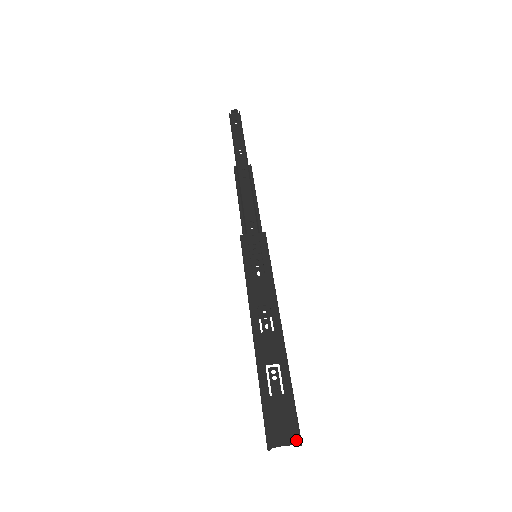
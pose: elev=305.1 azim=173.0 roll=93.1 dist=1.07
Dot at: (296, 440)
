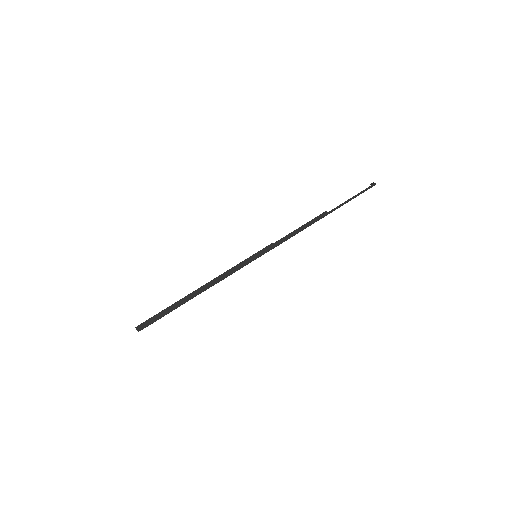
Dot at: (139, 325)
